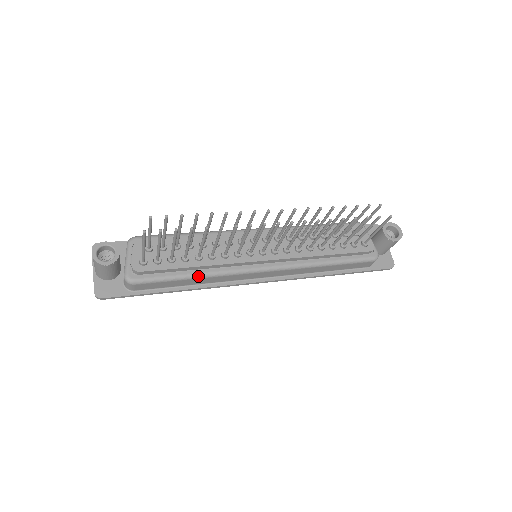
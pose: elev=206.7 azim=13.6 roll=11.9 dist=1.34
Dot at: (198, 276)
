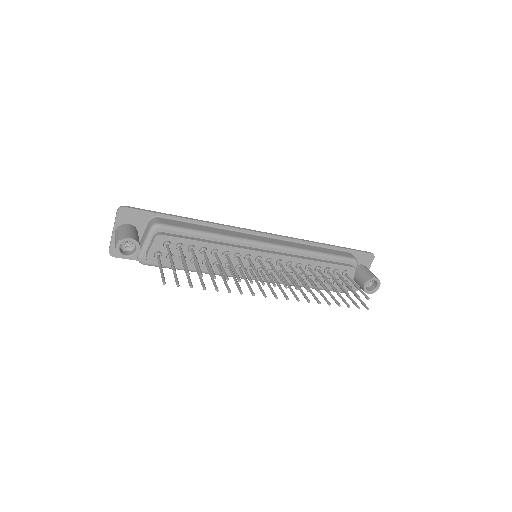
Dot at: occluded
